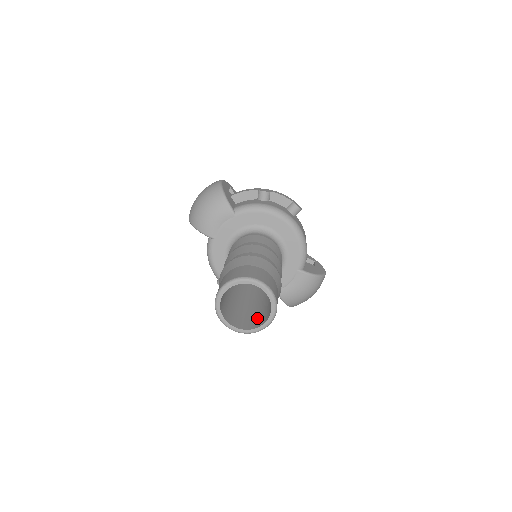
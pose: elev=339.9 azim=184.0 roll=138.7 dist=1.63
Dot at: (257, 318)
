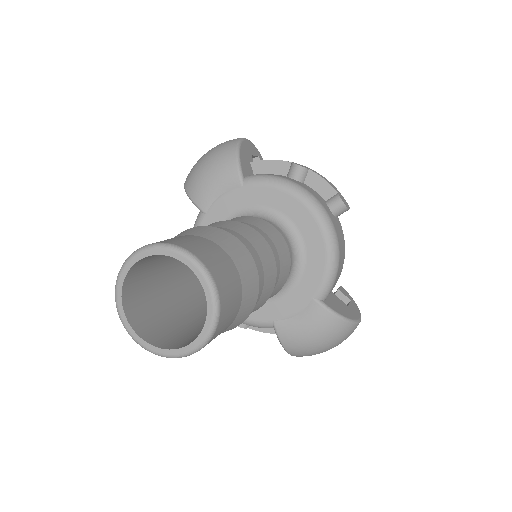
Dot at: (189, 335)
